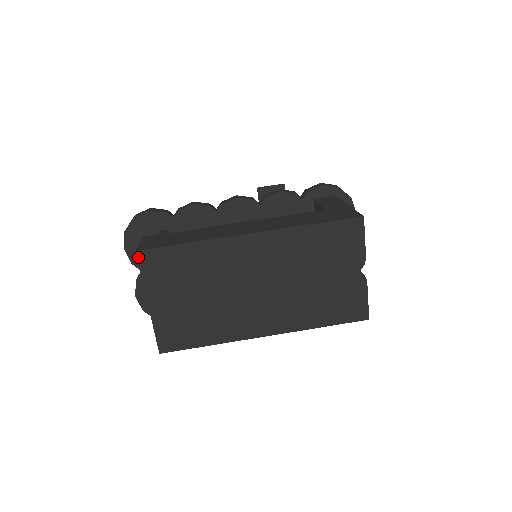
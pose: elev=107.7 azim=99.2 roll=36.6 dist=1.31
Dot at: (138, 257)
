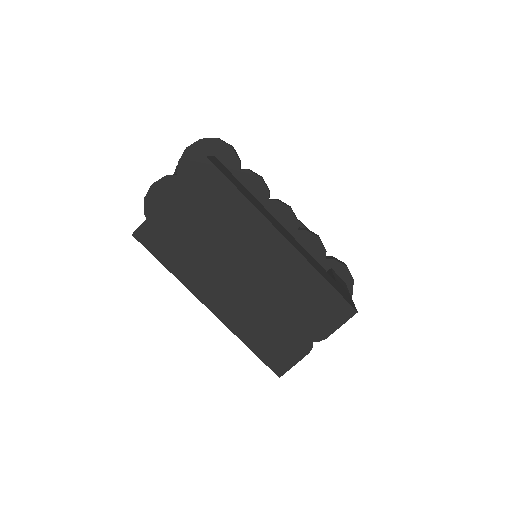
Dot at: (203, 162)
